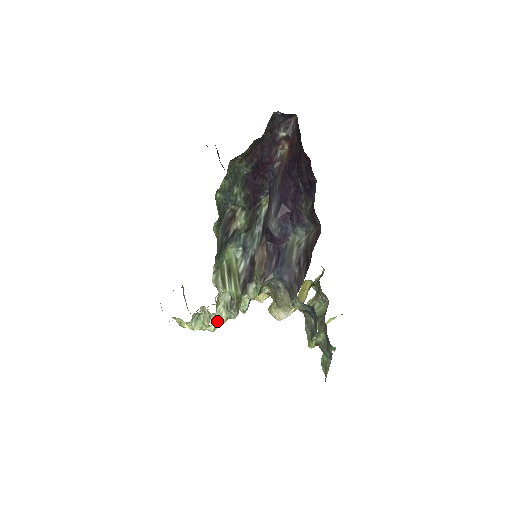
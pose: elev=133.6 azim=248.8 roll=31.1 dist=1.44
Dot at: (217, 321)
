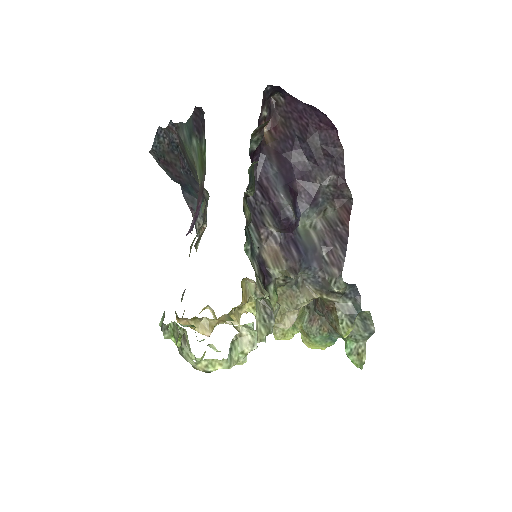
Dot at: (258, 342)
